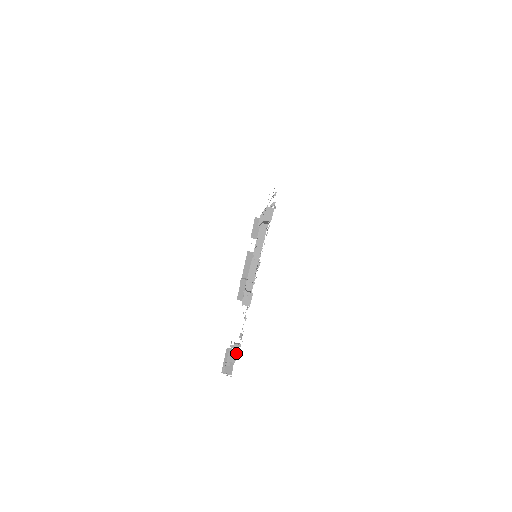
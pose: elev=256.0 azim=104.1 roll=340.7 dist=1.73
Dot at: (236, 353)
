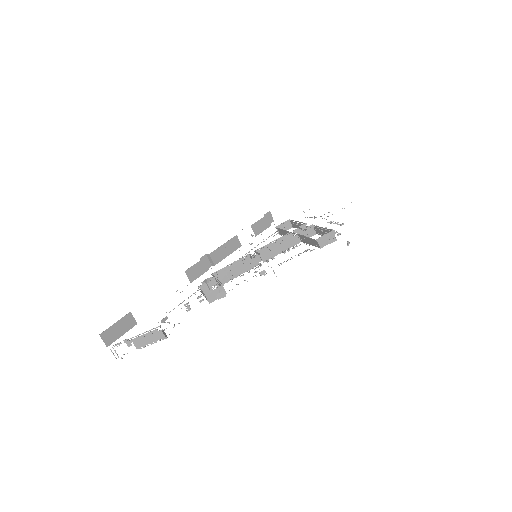
Dot at: (151, 341)
